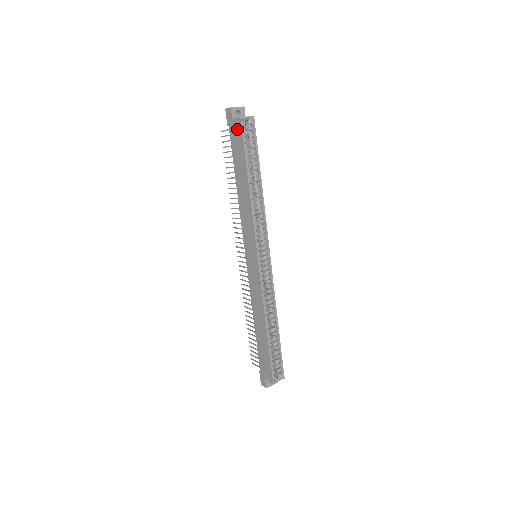
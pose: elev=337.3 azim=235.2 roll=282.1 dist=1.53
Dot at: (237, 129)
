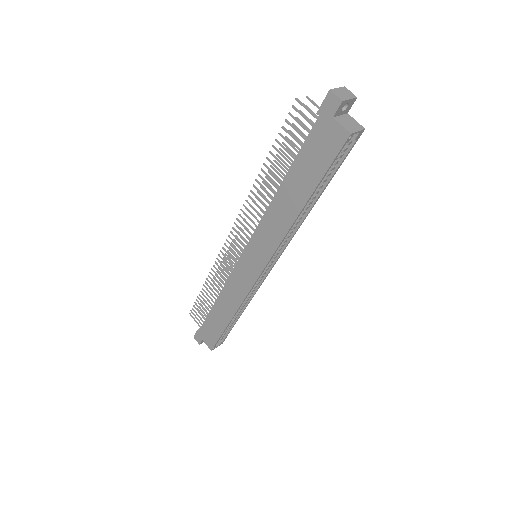
Dot at: (332, 139)
